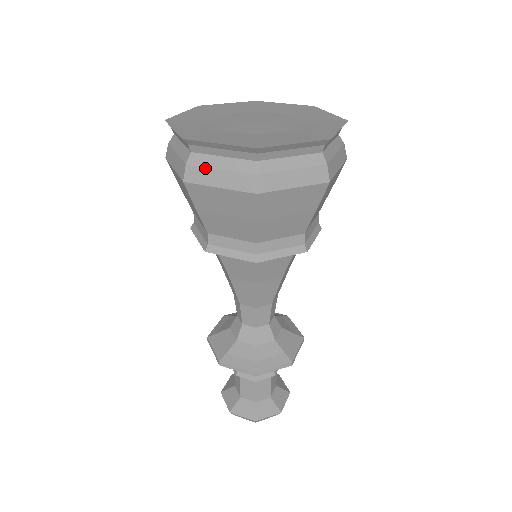
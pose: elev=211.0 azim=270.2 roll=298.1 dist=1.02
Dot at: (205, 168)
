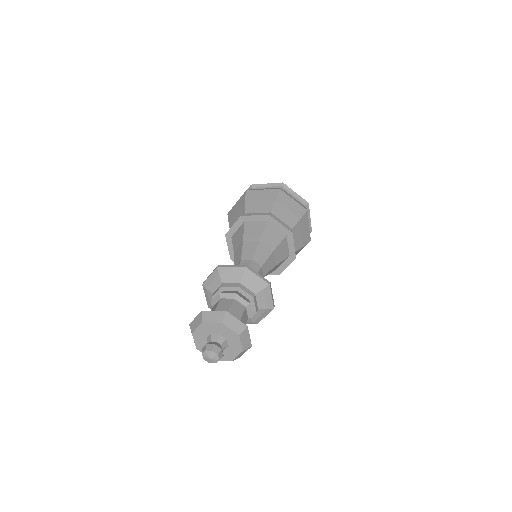
Dot at: occluded
